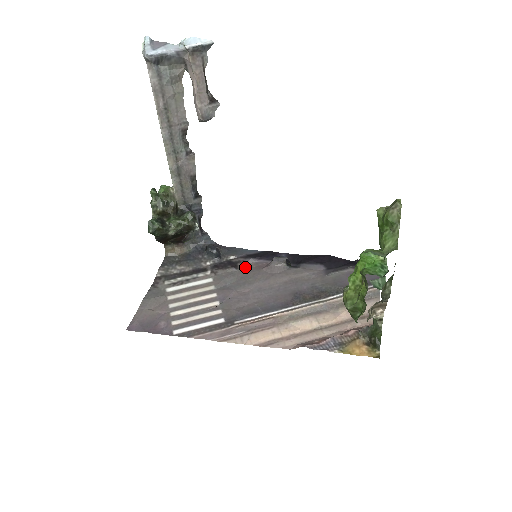
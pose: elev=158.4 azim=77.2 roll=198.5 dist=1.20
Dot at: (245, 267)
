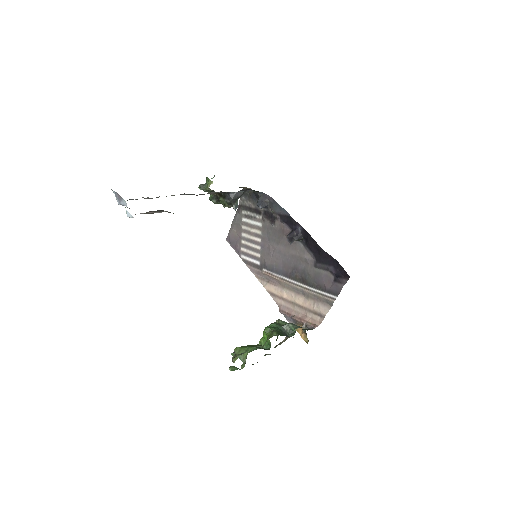
Dot at: (278, 225)
